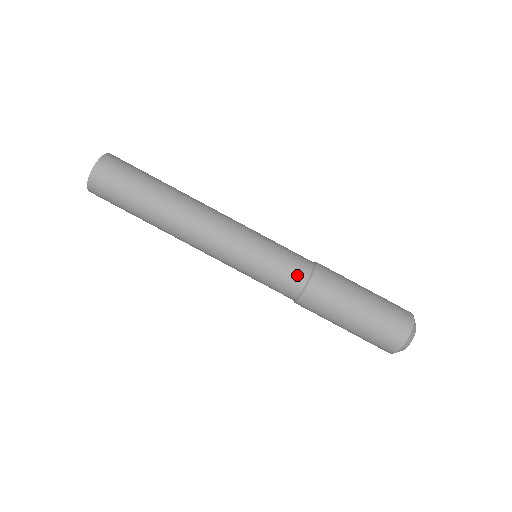
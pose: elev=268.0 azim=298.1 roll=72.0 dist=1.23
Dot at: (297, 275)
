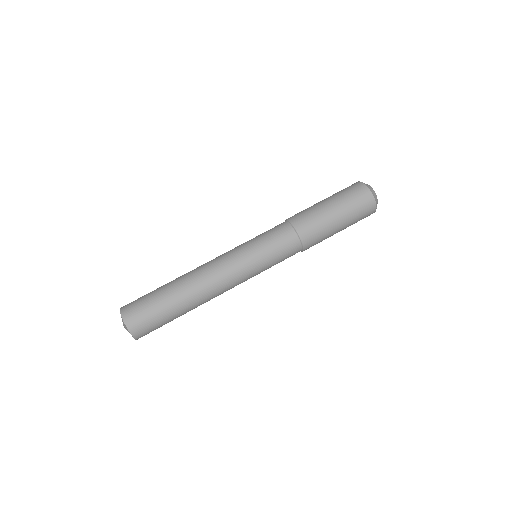
Dot at: (279, 226)
